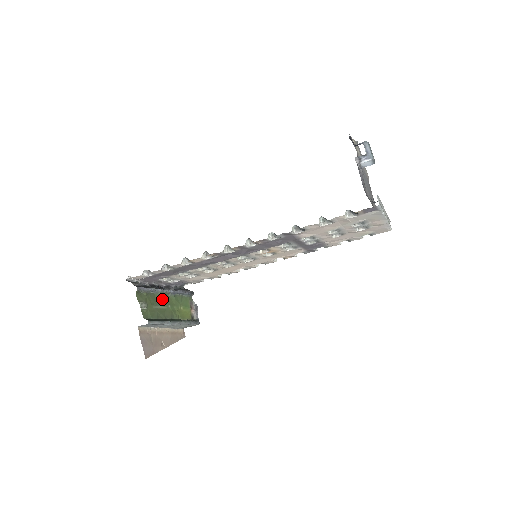
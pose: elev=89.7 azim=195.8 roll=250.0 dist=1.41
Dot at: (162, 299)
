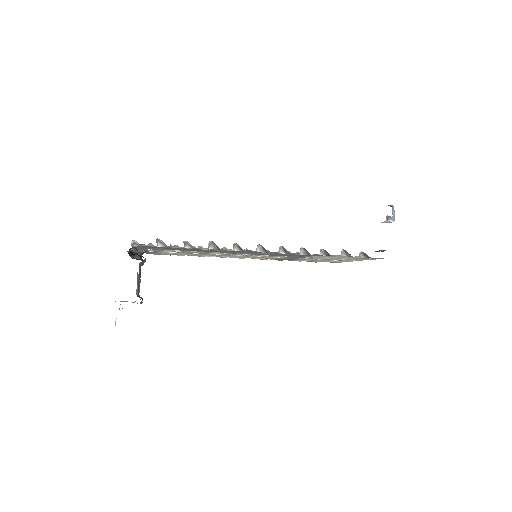
Dot at: occluded
